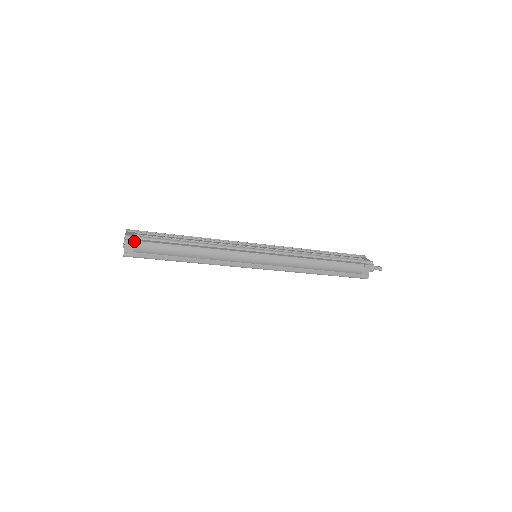
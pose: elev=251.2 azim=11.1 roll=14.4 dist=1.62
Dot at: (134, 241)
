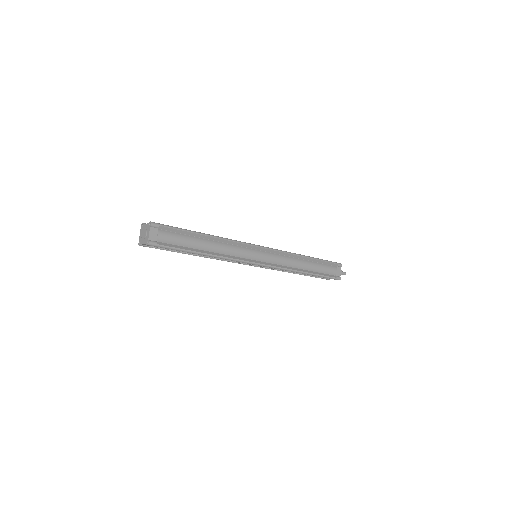
Dot at: (158, 229)
